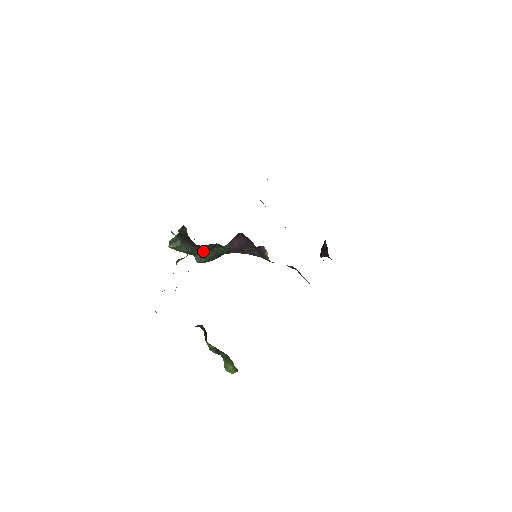
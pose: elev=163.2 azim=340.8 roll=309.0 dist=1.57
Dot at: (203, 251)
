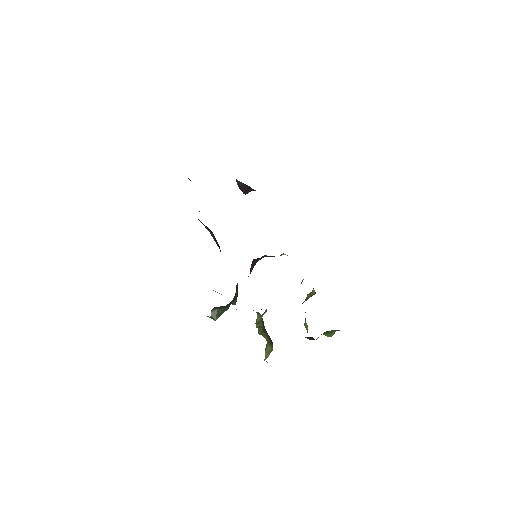
Dot at: occluded
